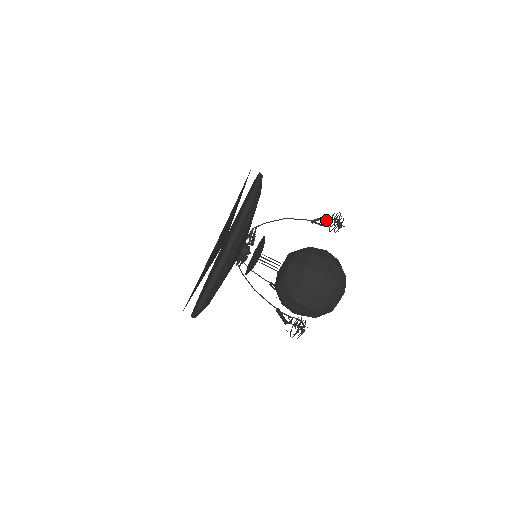
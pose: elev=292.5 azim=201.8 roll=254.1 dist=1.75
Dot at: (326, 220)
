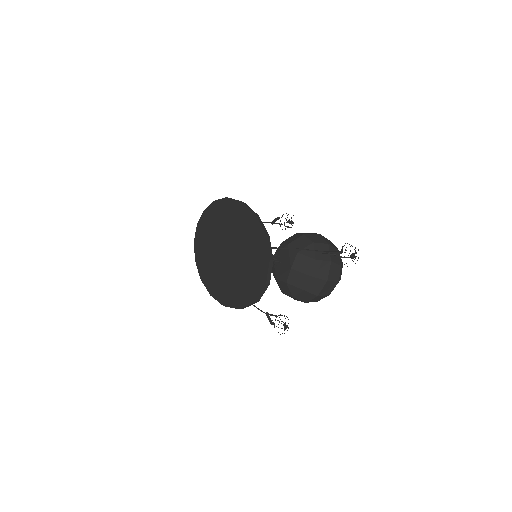
Dot at: occluded
